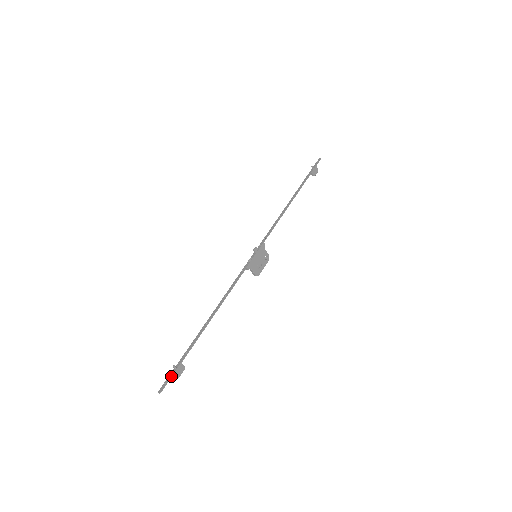
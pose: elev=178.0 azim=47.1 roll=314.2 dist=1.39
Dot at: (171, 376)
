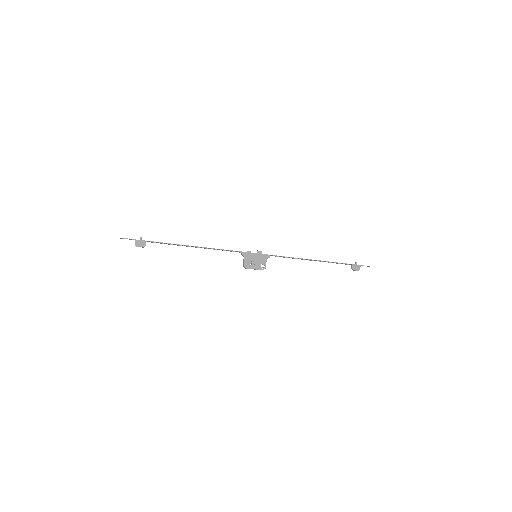
Dot at: (134, 239)
